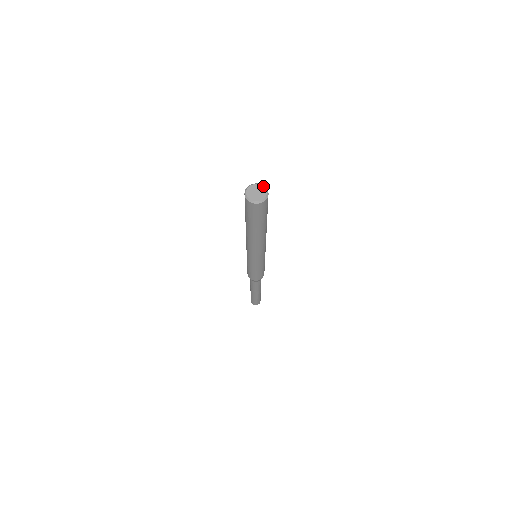
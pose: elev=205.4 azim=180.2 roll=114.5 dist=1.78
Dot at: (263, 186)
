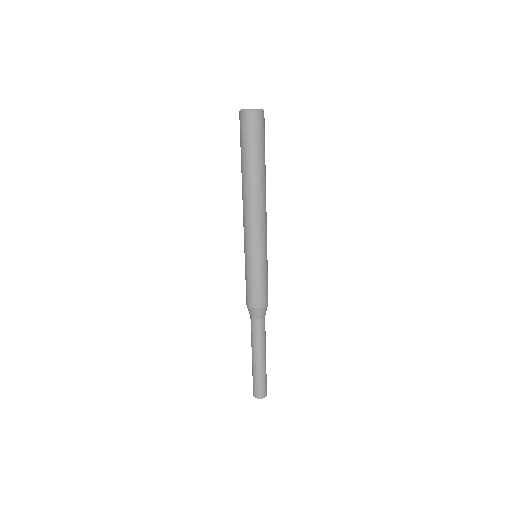
Dot at: occluded
